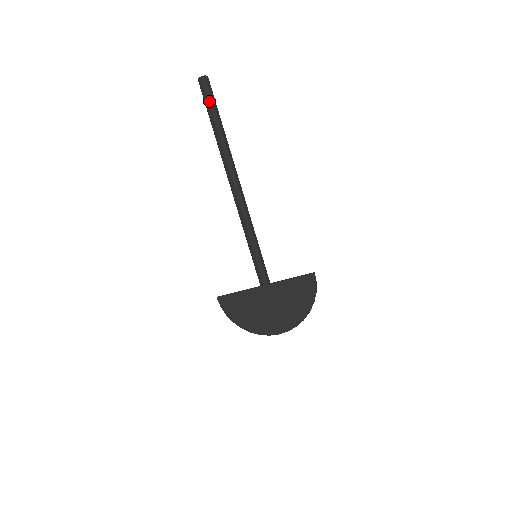
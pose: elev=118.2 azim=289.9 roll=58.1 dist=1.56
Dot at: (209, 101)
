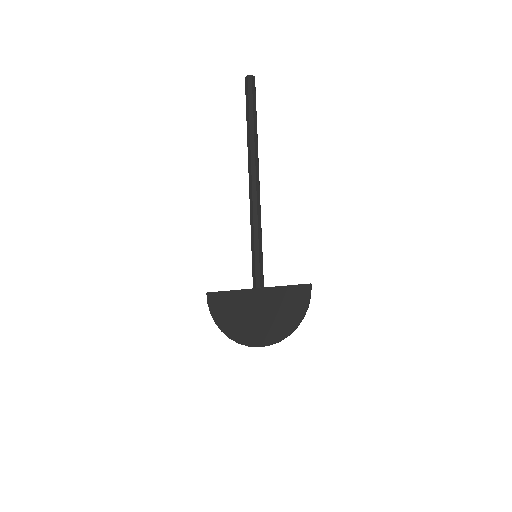
Dot at: (249, 98)
